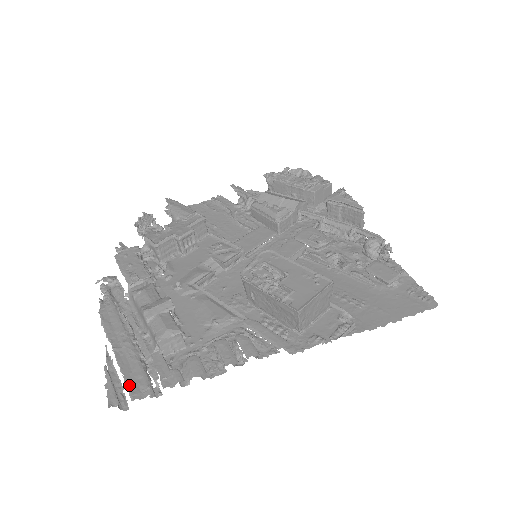
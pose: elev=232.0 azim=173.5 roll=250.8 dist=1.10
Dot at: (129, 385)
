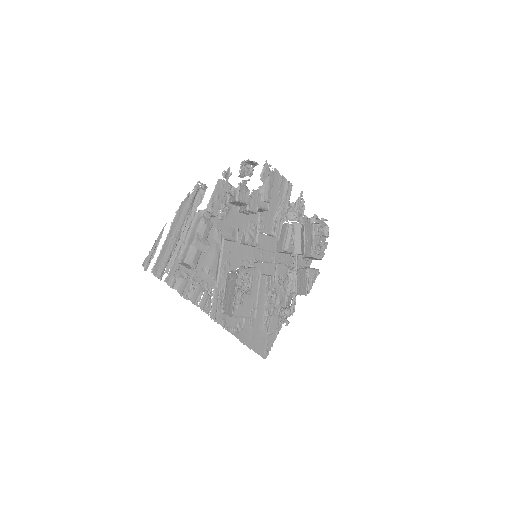
Dot at: (157, 263)
